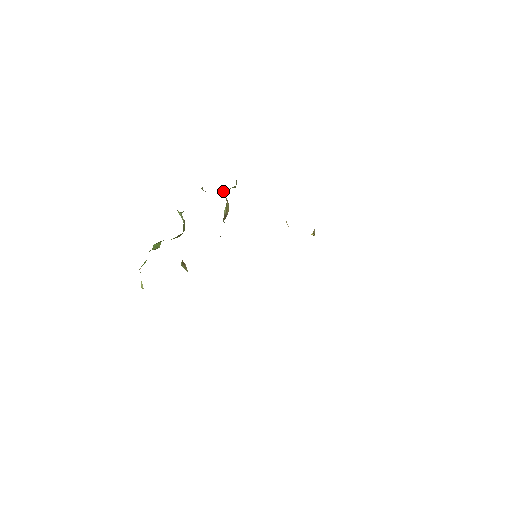
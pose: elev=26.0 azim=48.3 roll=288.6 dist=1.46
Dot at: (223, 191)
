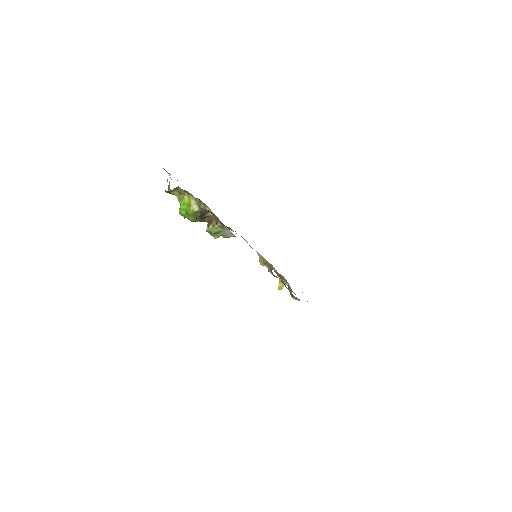
Dot at: occluded
